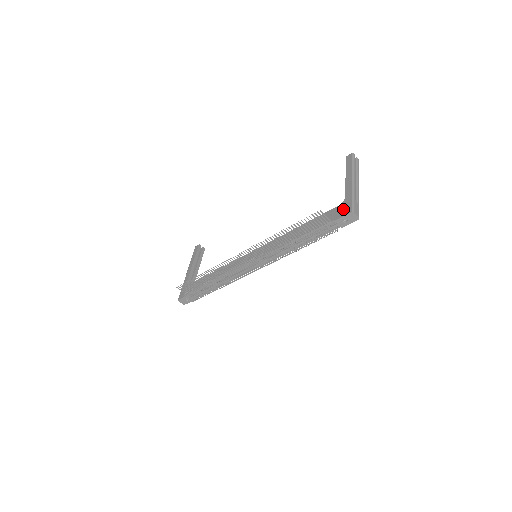
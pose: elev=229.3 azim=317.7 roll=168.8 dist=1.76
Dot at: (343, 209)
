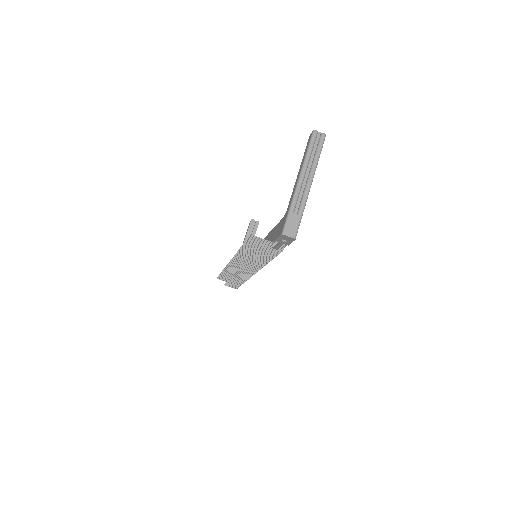
Dot at: (281, 226)
